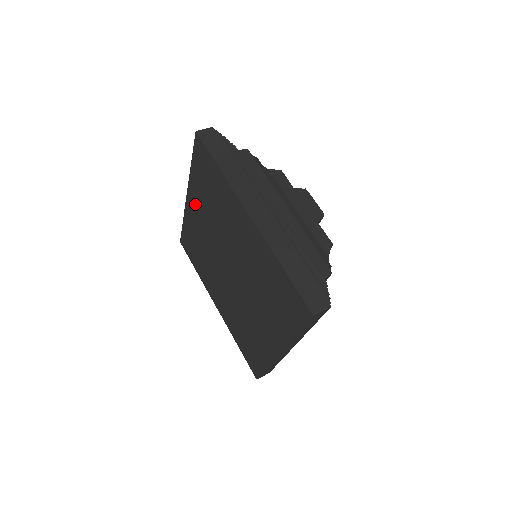
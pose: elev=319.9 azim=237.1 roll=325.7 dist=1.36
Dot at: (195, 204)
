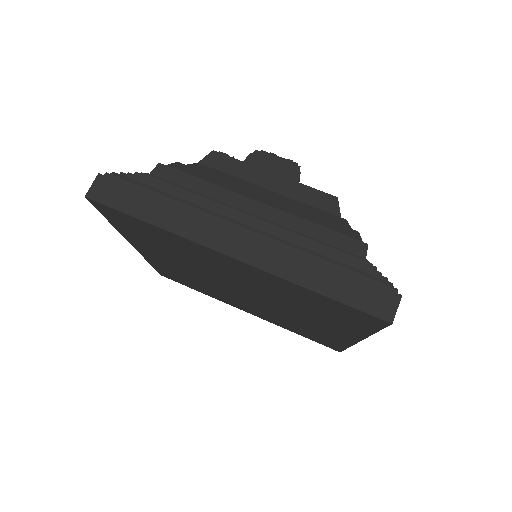
Dot at: (149, 251)
